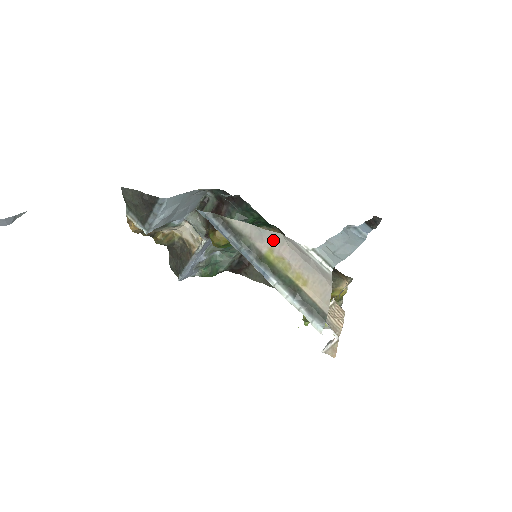
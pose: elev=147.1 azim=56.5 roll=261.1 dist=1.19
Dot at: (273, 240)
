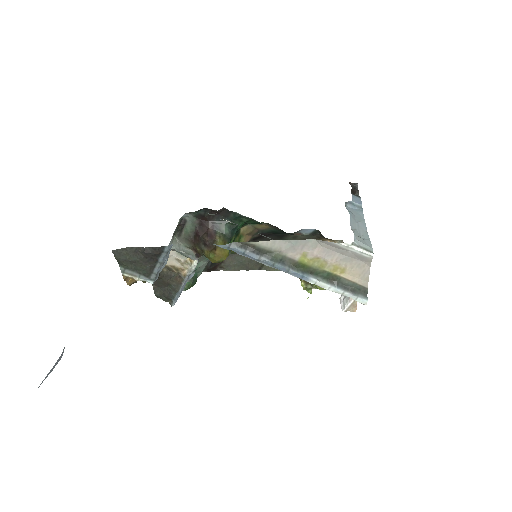
Dot at: (305, 246)
